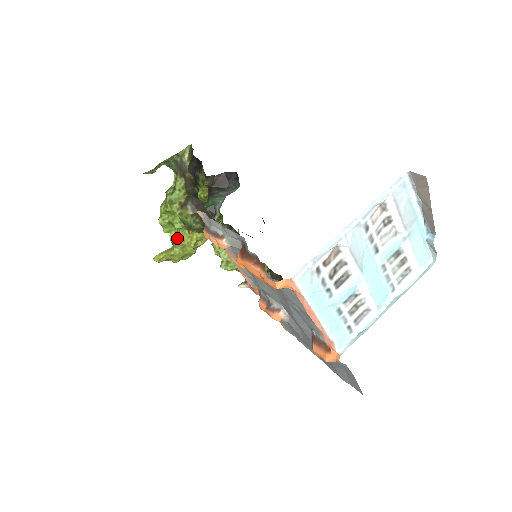
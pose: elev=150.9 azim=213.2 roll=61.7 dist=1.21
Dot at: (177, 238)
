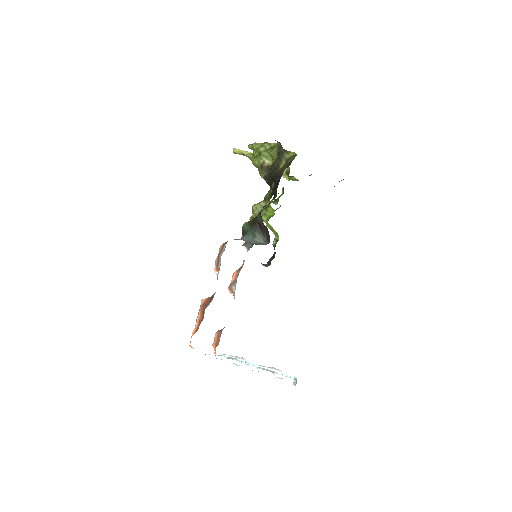
Dot at: (253, 162)
